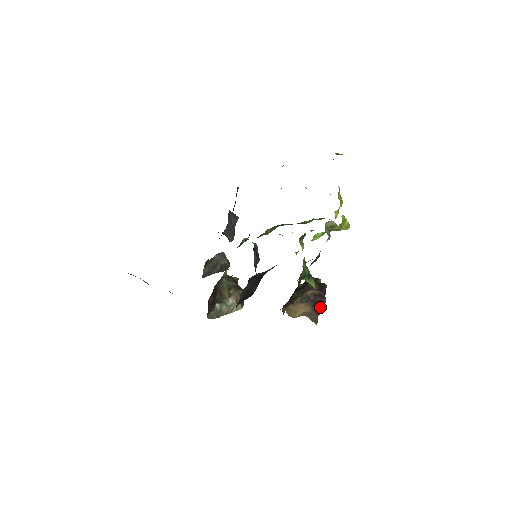
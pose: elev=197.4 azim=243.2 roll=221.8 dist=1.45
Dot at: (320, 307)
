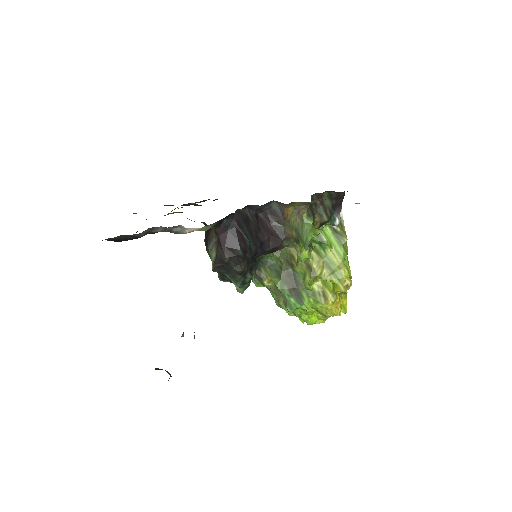
Dot at: occluded
